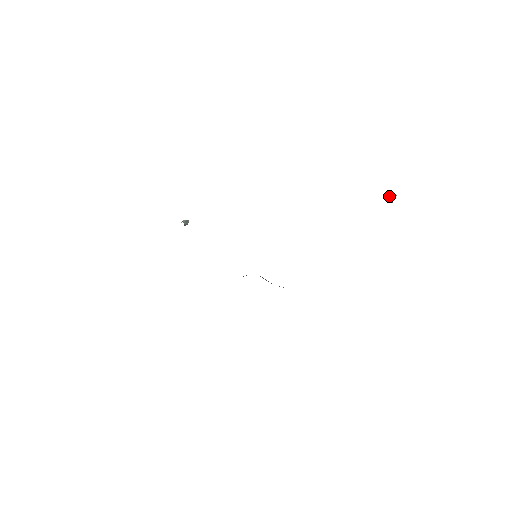
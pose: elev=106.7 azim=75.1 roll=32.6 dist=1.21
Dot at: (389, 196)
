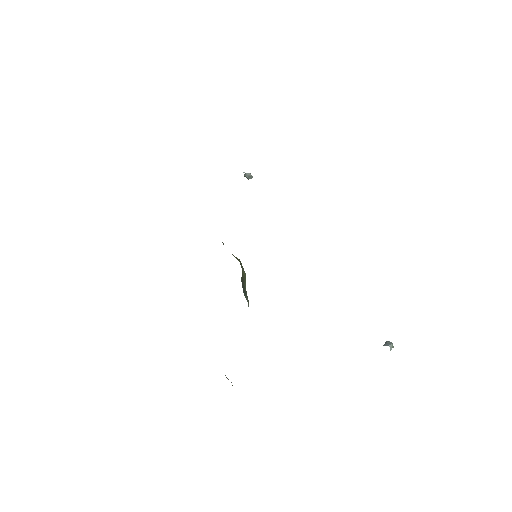
Dot at: occluded
